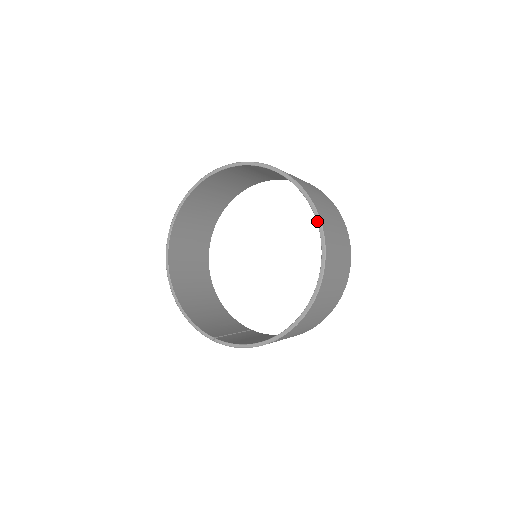
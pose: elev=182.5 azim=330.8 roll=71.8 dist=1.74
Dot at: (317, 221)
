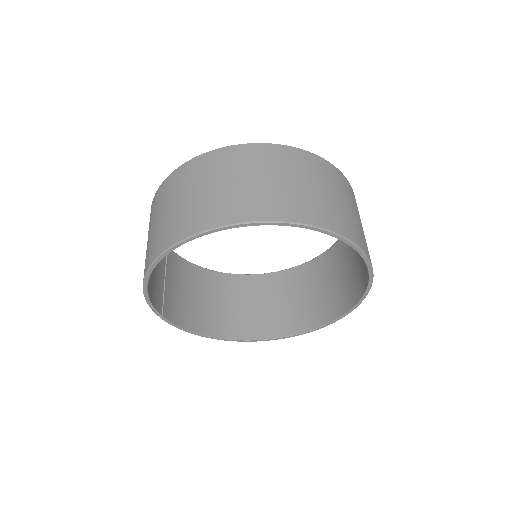
Dot at: (339, 319)
